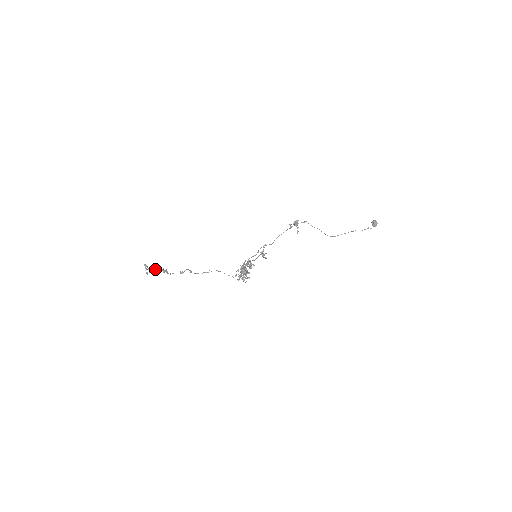
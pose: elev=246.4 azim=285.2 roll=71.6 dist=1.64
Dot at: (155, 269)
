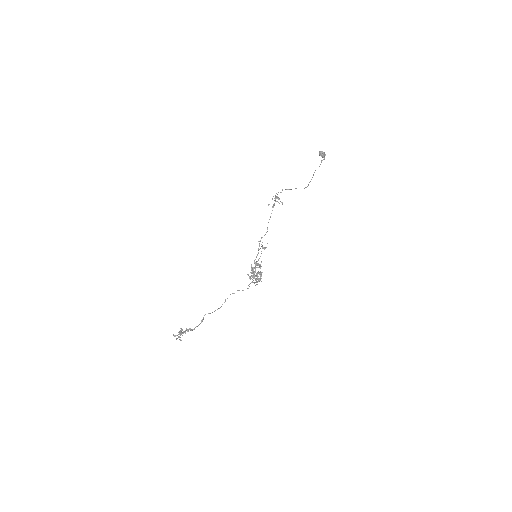
Dot at: occluded
